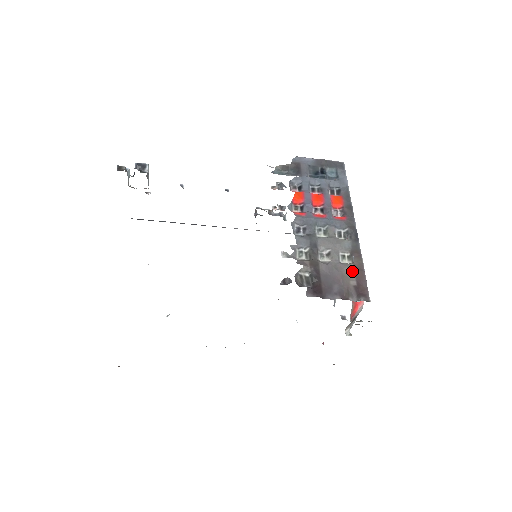
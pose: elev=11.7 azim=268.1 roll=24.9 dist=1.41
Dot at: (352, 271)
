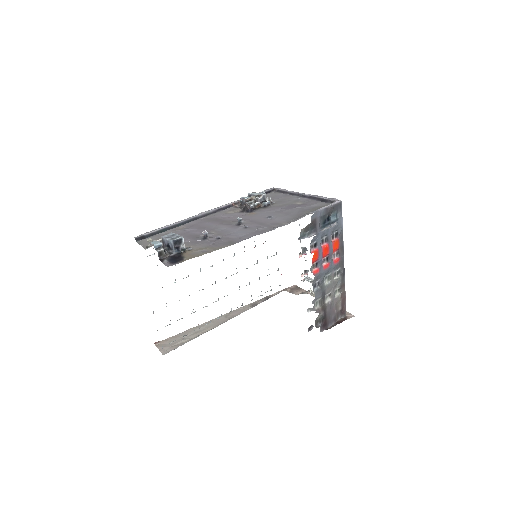
Dot at: (340, 301)
